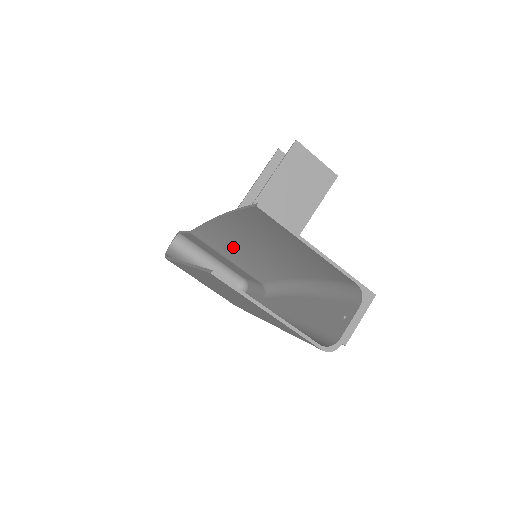
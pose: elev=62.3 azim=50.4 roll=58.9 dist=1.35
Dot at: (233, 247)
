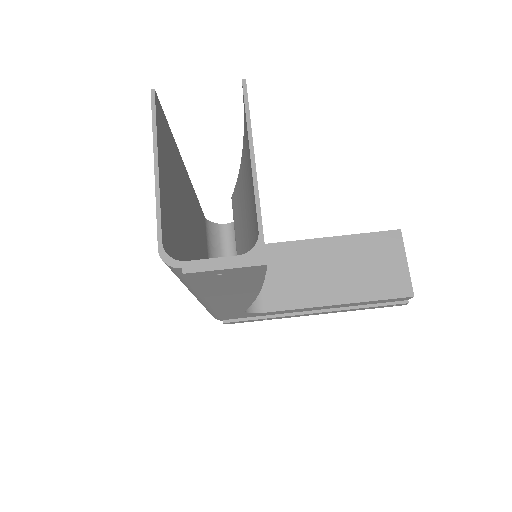
Dot at: (241, 218)
